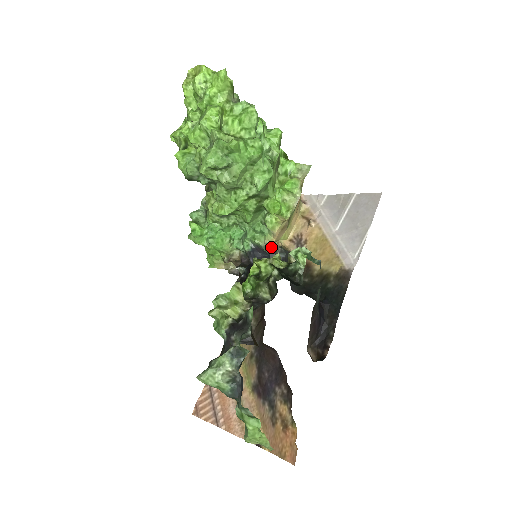
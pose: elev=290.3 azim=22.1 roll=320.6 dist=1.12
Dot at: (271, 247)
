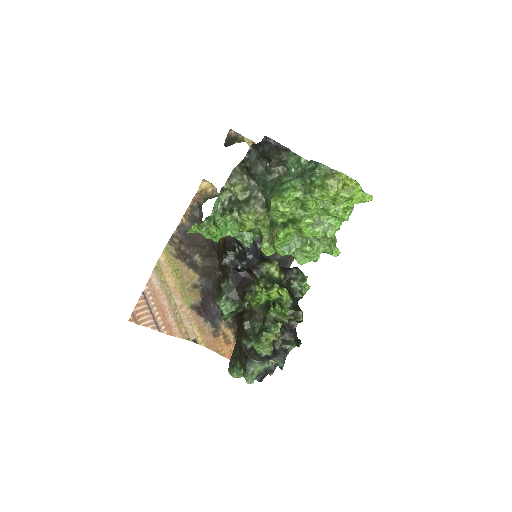
Dot at: occluded
